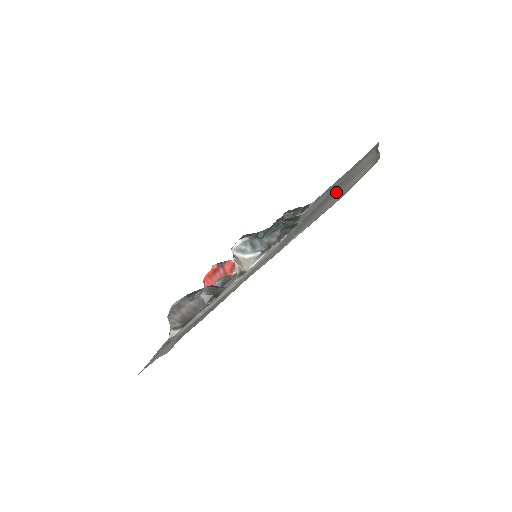
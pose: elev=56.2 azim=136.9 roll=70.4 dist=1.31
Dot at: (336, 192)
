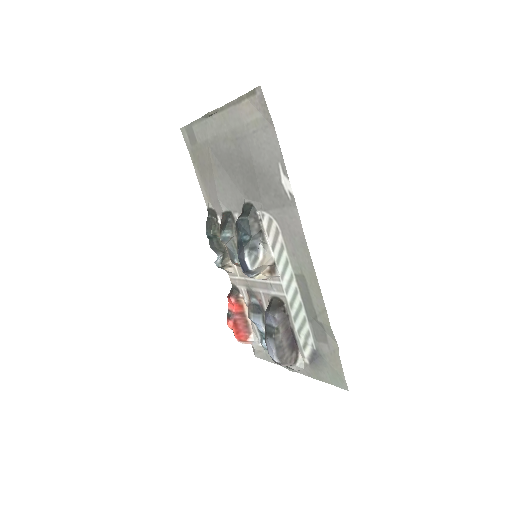
Dot at: (244, 150)
